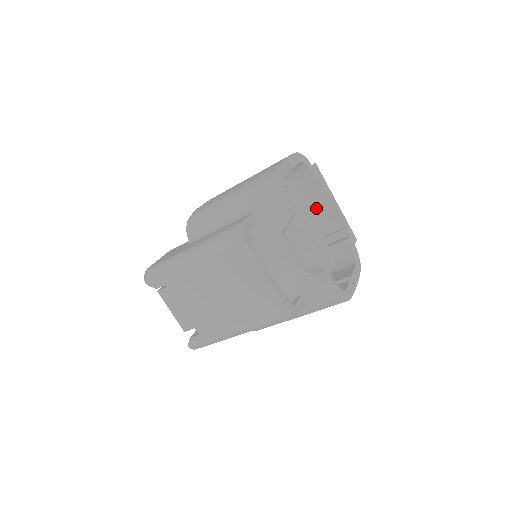
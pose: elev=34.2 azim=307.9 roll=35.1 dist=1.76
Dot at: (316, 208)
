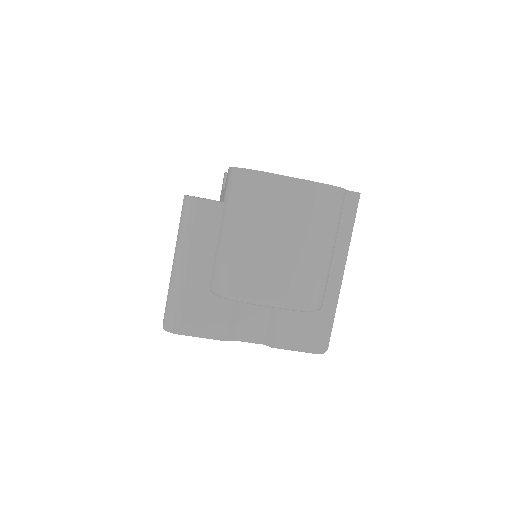
Dot at: occluded
